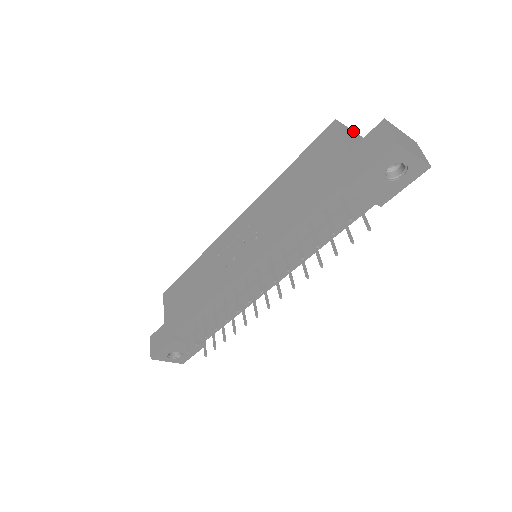
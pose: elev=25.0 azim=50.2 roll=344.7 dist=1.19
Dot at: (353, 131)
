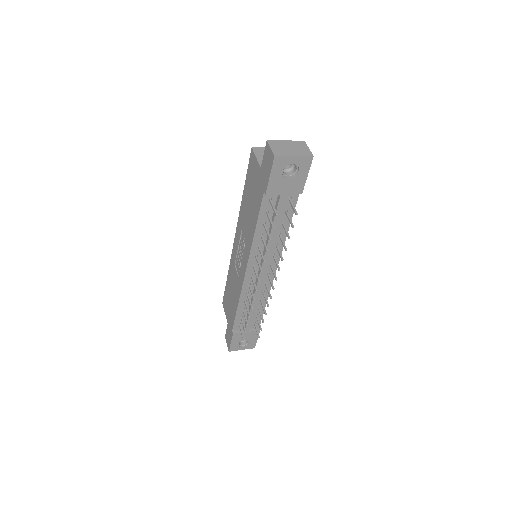
Dot at: occluded
